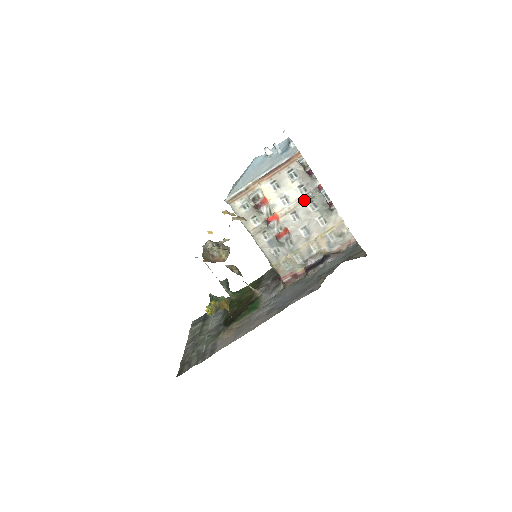
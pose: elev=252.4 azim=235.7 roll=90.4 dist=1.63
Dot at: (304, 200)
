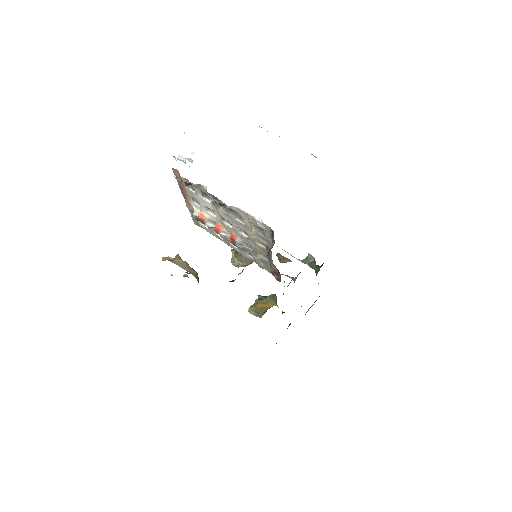
Dot at: (215, 206)
